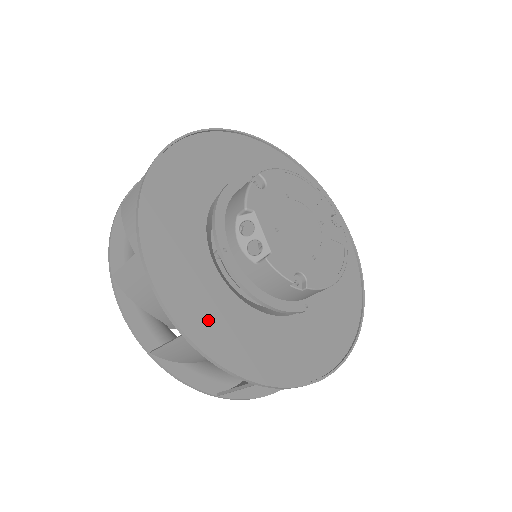
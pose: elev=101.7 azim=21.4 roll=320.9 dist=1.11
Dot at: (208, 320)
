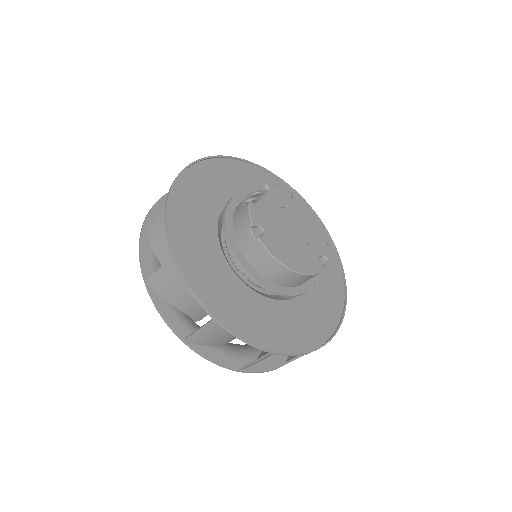
Dot at: (188, 210)
